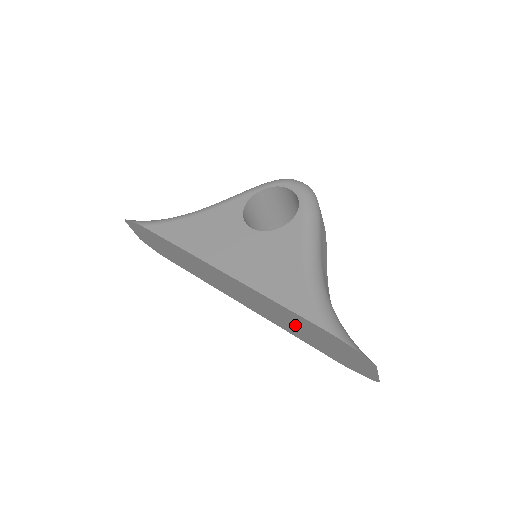
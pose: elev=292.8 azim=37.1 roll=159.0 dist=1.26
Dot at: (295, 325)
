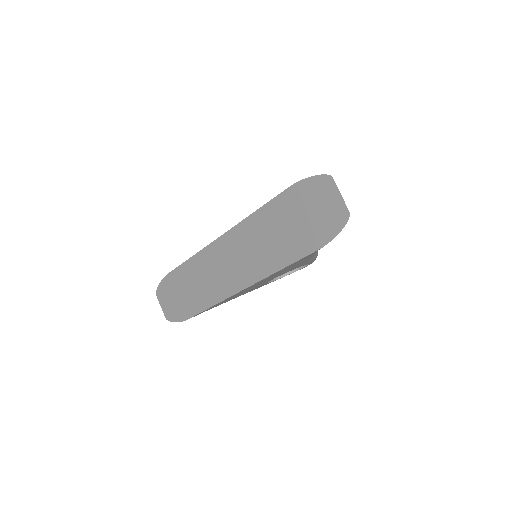
Dot at: (278, 232)
